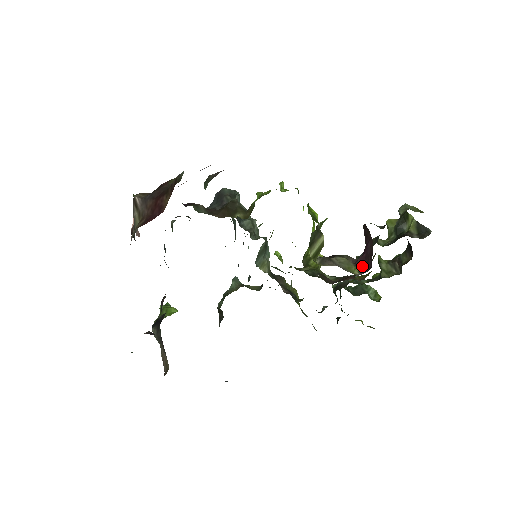
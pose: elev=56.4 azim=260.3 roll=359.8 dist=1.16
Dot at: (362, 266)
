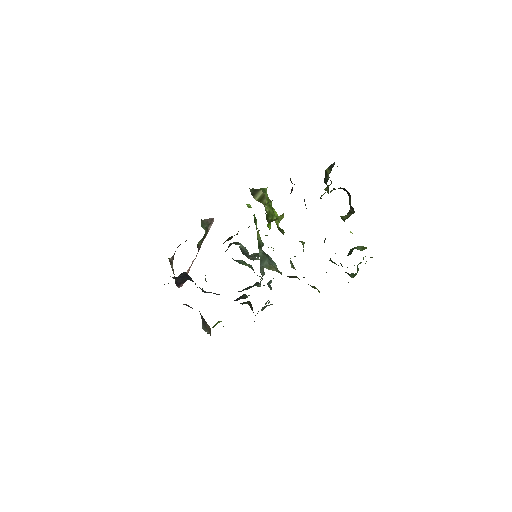
Dot at: occluded
